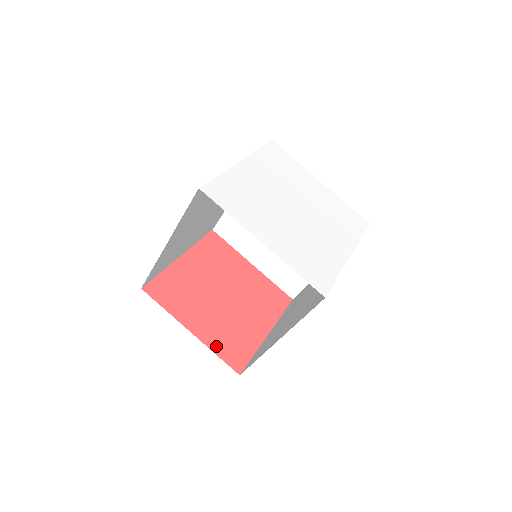
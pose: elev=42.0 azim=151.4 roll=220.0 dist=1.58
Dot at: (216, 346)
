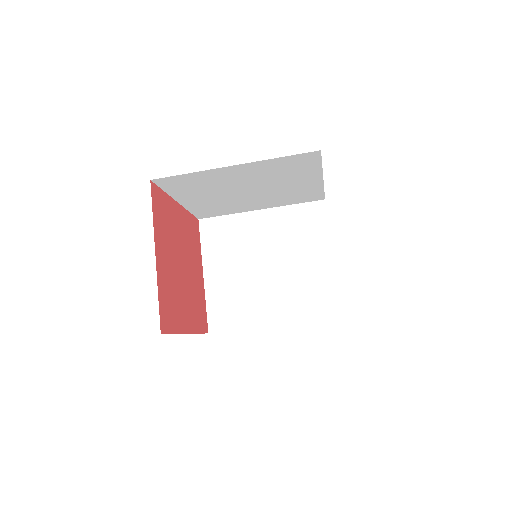
Dot at: (161, 290)
